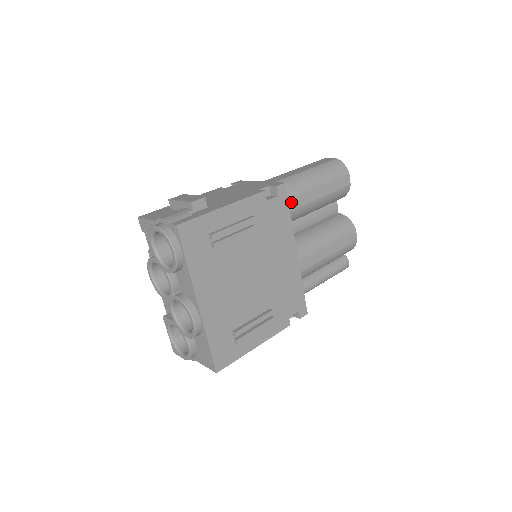
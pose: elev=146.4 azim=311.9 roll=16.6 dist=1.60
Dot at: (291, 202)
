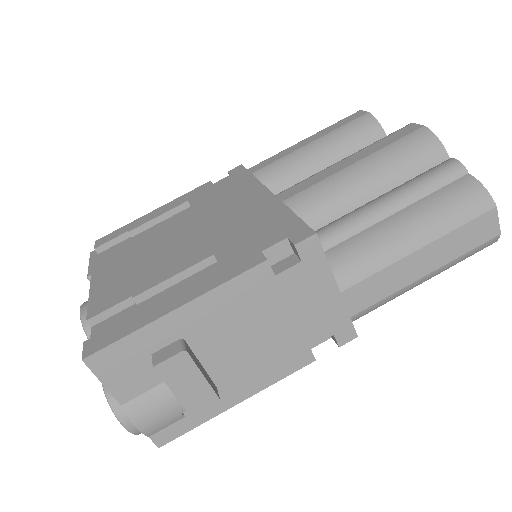
Dot at: occluded
